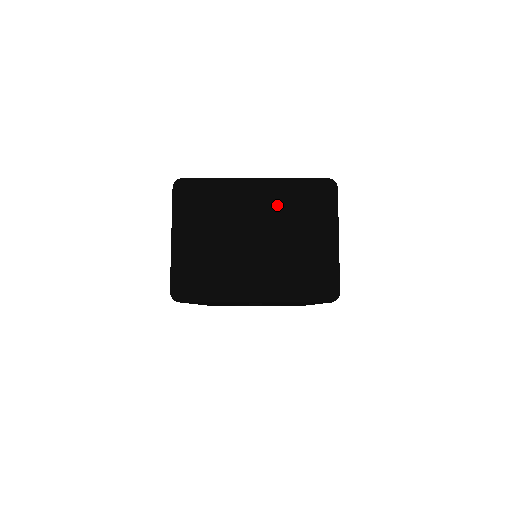
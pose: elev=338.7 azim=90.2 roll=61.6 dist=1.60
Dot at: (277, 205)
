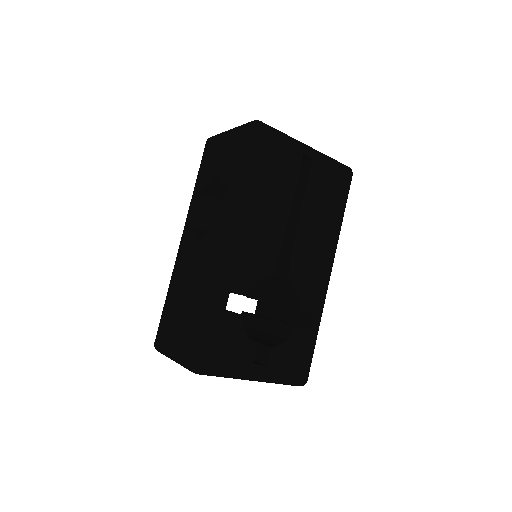
Dot at: occluded
